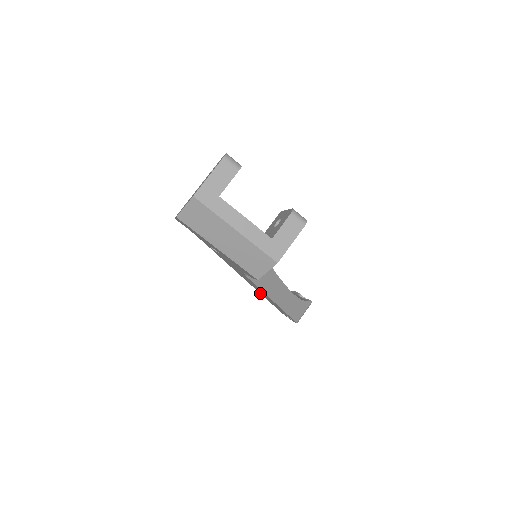
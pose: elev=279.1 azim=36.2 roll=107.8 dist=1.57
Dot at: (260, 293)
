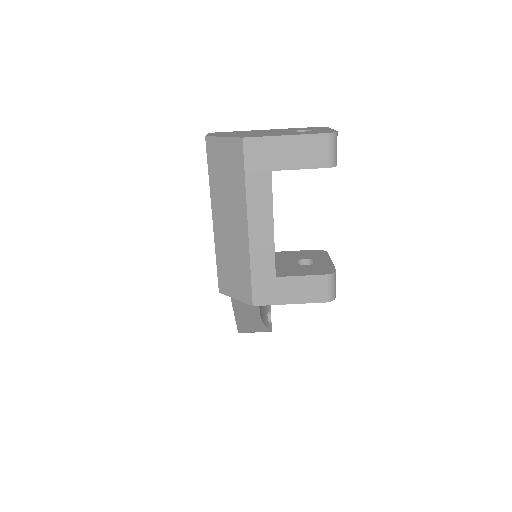
Dot at: occluded
